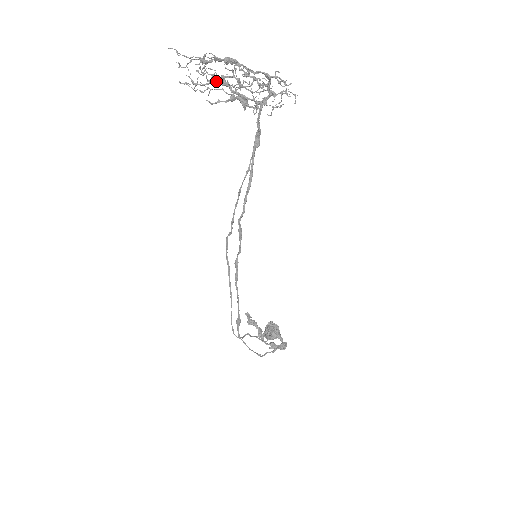
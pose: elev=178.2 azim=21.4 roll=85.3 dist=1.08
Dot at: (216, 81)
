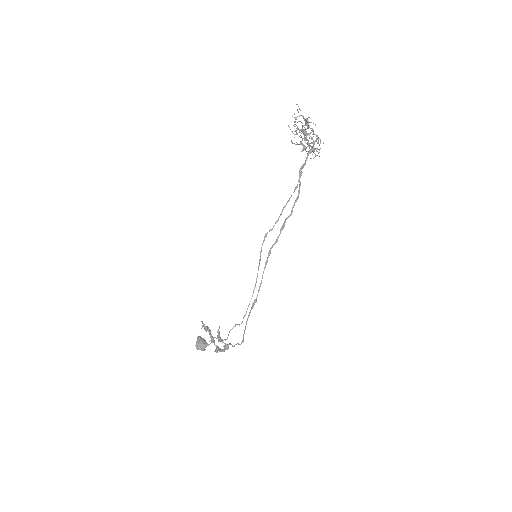
Dot at: (303, 131)
